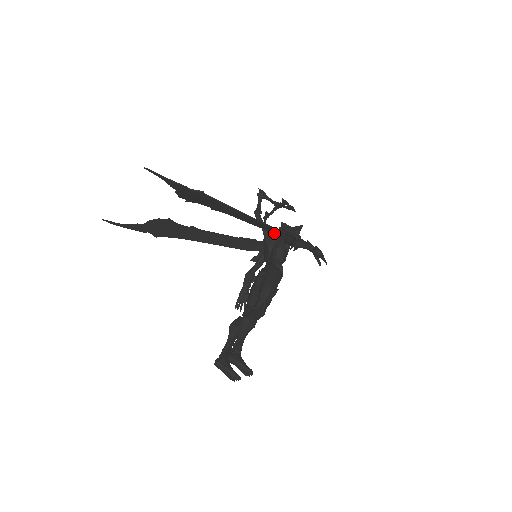
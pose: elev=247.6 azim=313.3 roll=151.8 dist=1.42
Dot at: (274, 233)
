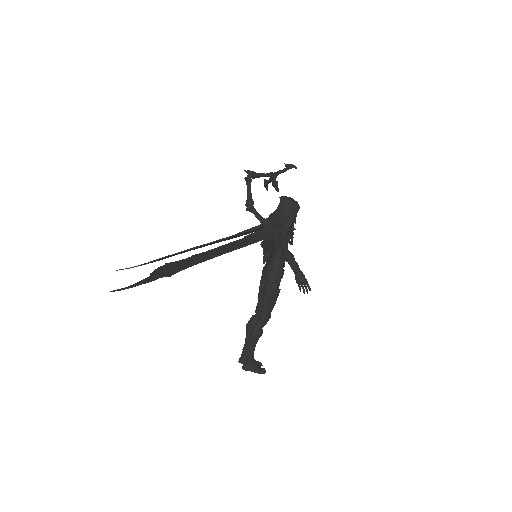
Dot at: (270, 223)
